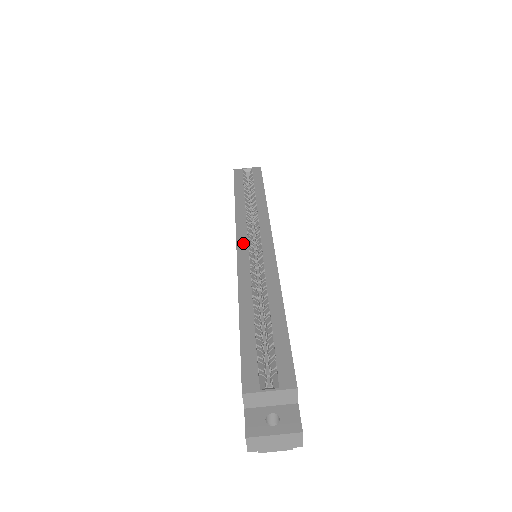
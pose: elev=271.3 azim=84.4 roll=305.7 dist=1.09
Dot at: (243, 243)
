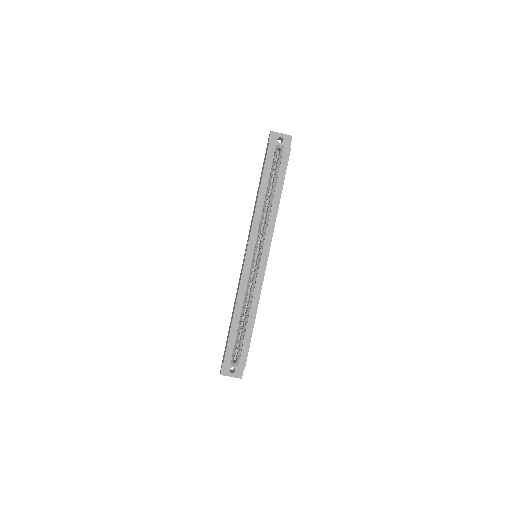
Dot at: (250, 256)
